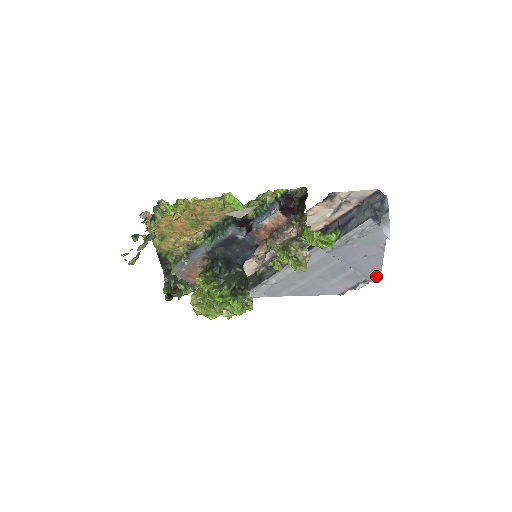
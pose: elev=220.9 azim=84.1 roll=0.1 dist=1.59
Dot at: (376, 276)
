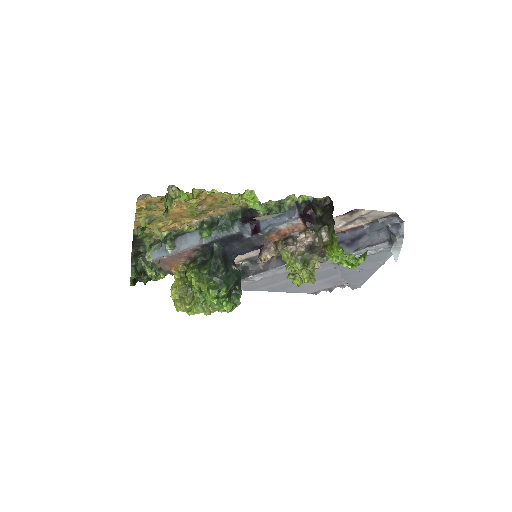
Dot at: (358, 285)
